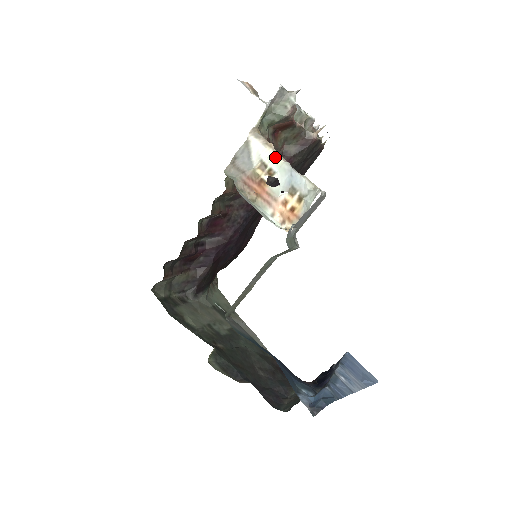
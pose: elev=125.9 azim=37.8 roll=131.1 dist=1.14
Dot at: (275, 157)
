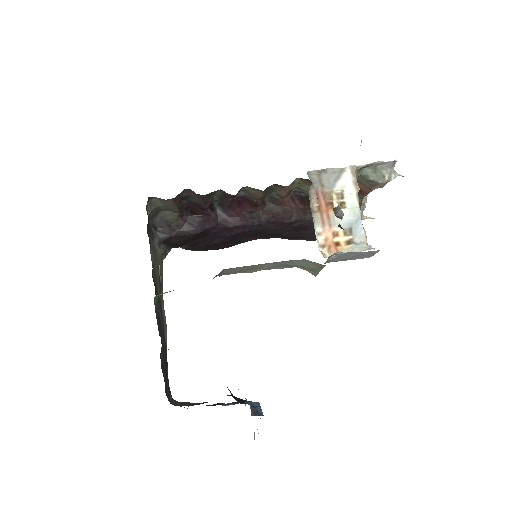
Dot at: (355, 198)
